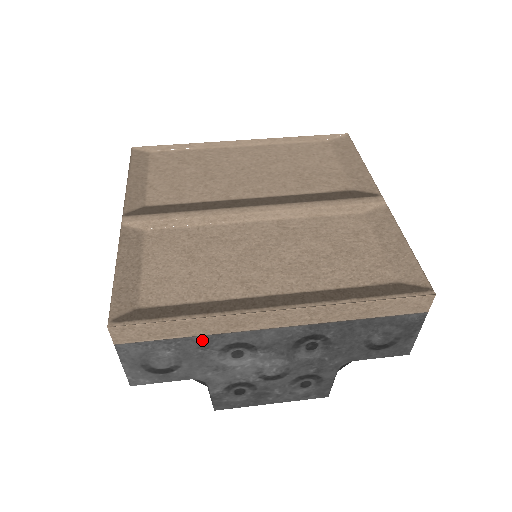
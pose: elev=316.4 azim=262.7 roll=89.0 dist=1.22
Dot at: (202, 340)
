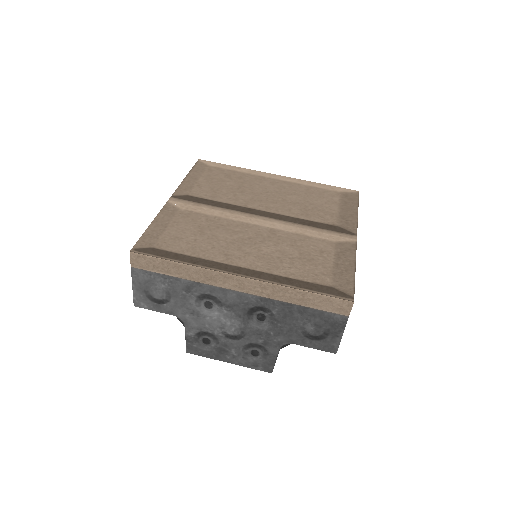
Dot at: (187, 284)
